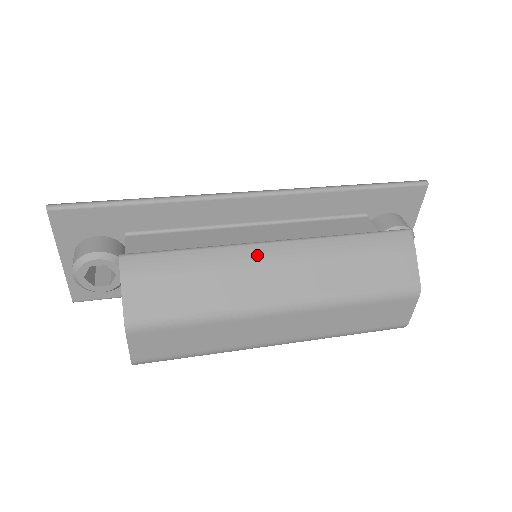
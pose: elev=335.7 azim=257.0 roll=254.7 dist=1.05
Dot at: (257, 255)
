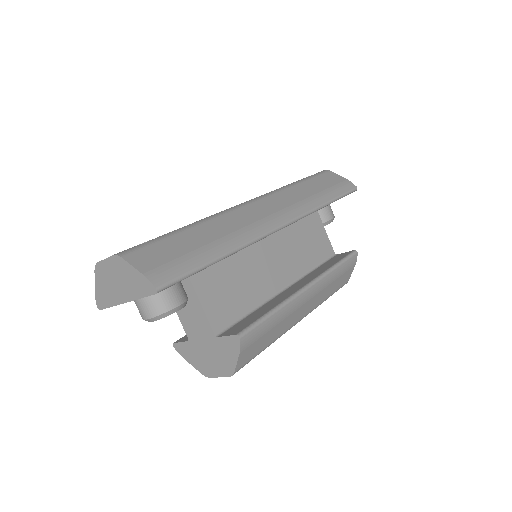
Dot at: (301, 301)
